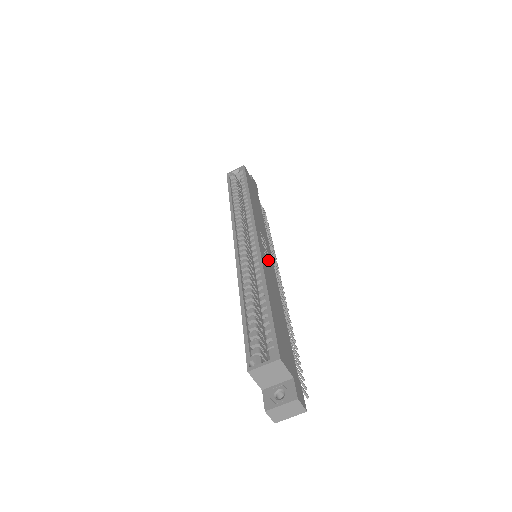
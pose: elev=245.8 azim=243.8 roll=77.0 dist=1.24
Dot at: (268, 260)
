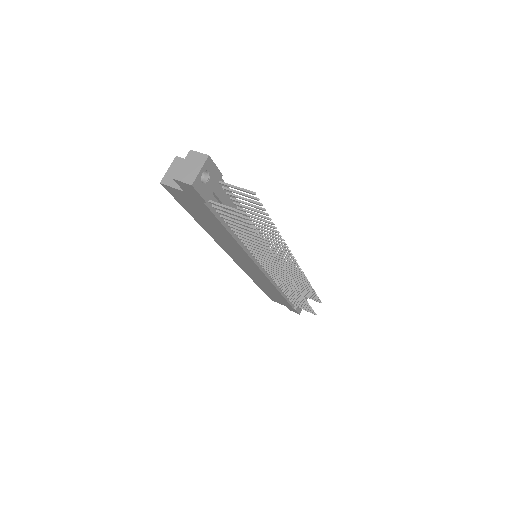
Dot at: occluded
